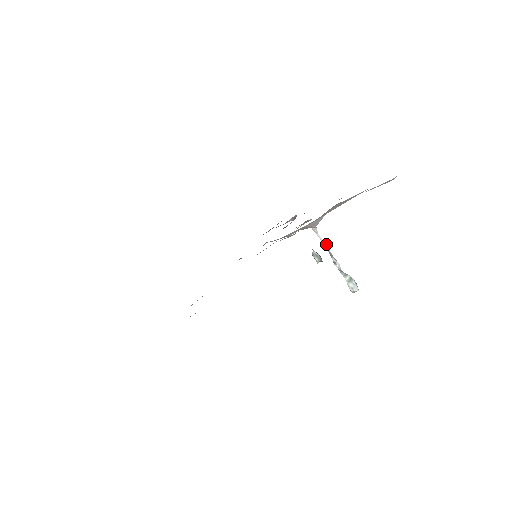
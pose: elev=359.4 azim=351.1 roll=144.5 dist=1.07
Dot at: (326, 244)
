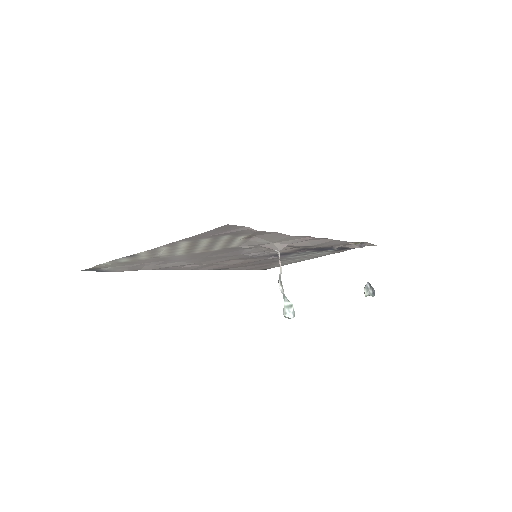
Dot at: occluded
